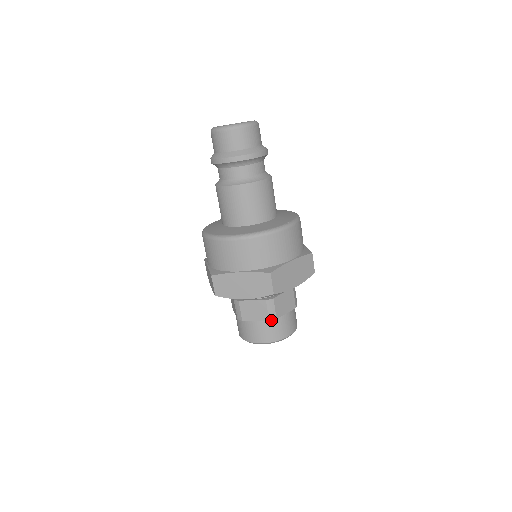
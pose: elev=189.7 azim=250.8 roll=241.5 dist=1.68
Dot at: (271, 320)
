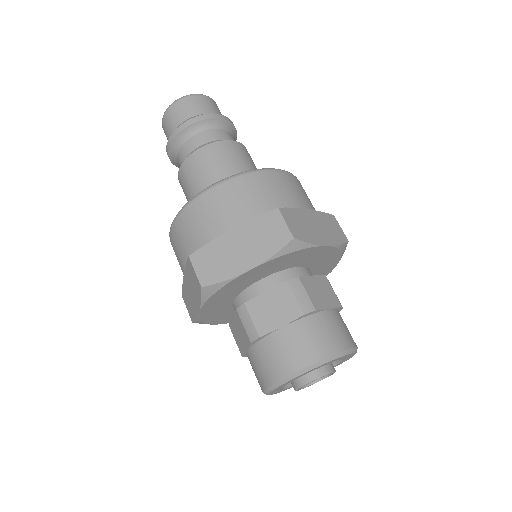
Dot at: (259, 343)
